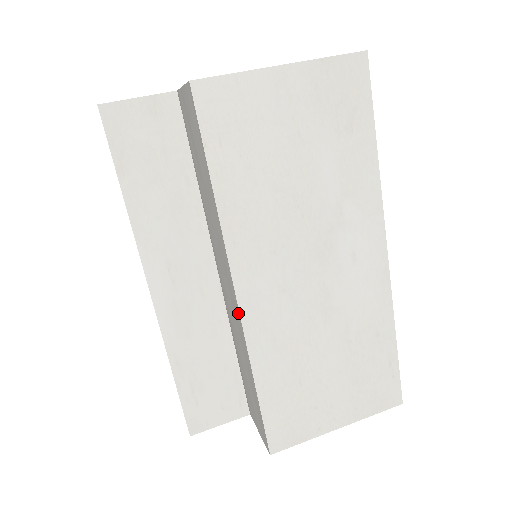
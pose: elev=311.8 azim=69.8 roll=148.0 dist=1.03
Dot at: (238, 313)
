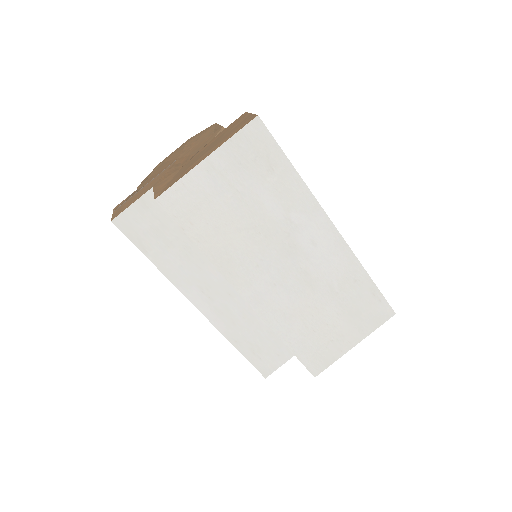
Dot at: (253, 309)
